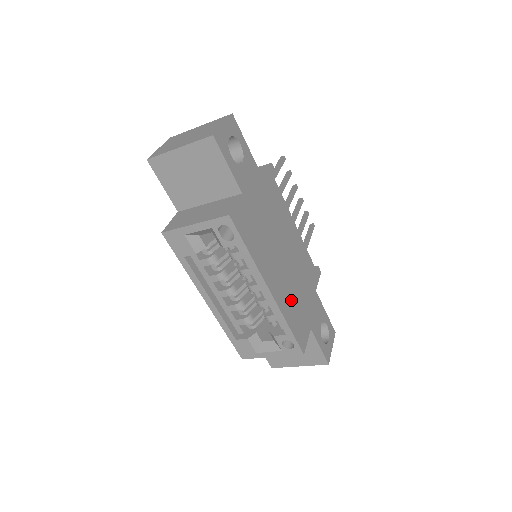
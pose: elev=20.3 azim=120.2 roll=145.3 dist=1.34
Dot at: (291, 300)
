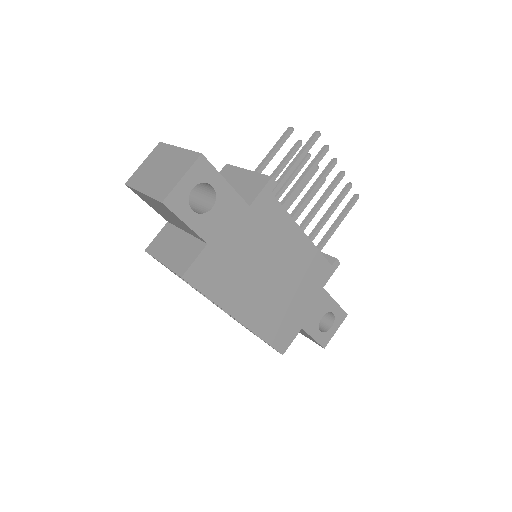
Dot at: (274, 315)
